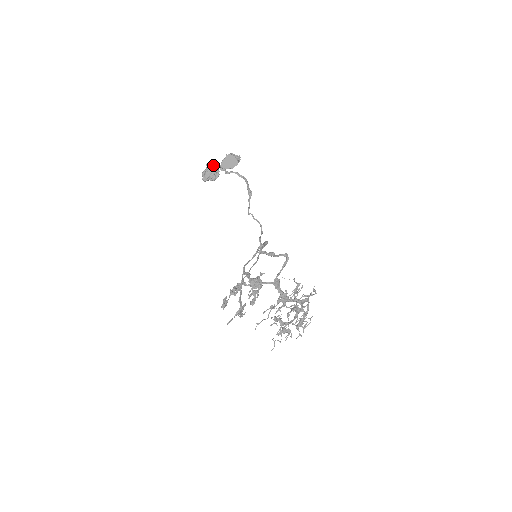
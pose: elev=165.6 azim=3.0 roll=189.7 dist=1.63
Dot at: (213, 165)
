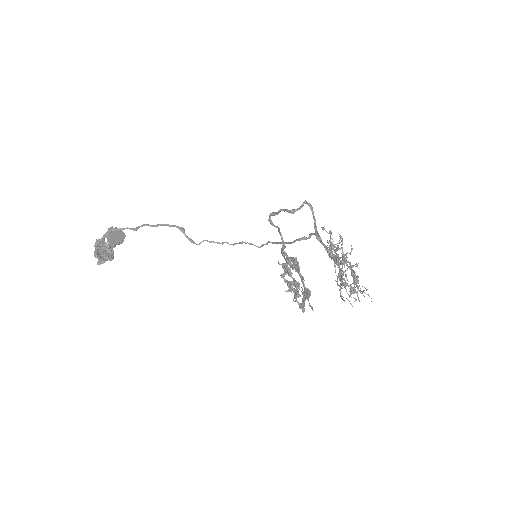
Dot at: (103, 240)
